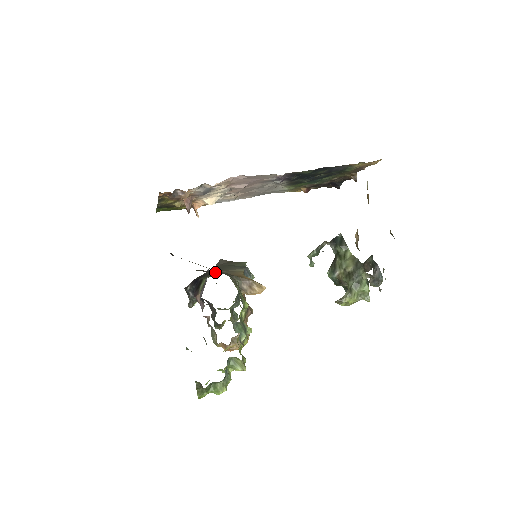
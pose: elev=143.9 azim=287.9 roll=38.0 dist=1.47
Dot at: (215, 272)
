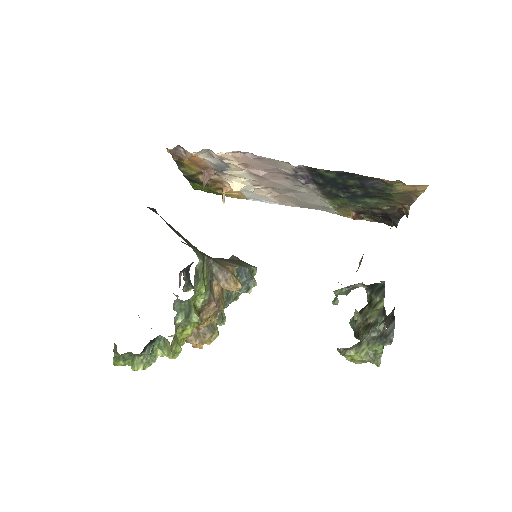
Dot at: occluded
